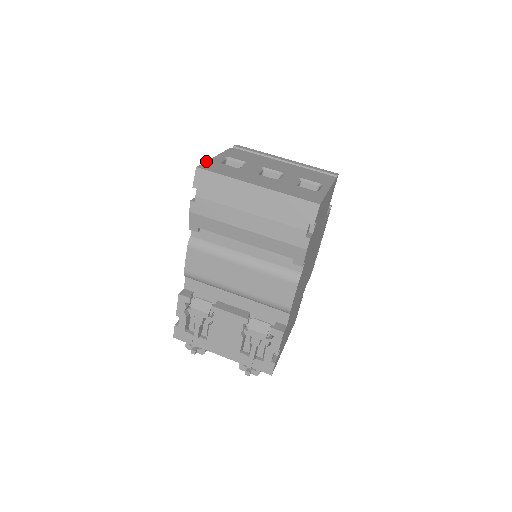
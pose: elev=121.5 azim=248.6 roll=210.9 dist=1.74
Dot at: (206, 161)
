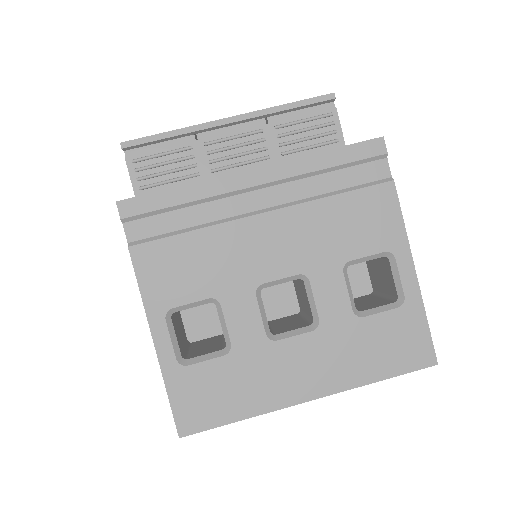
Dot at: occluded
